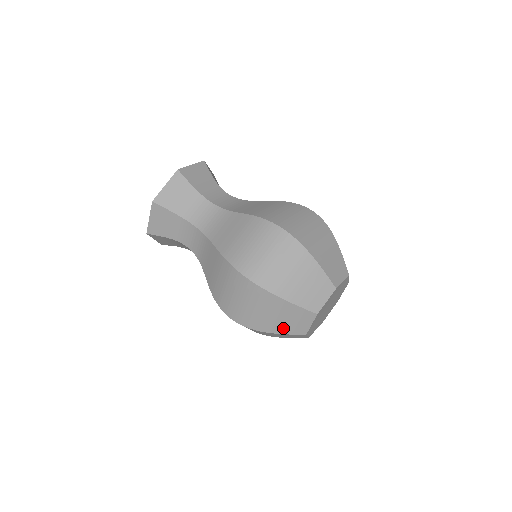
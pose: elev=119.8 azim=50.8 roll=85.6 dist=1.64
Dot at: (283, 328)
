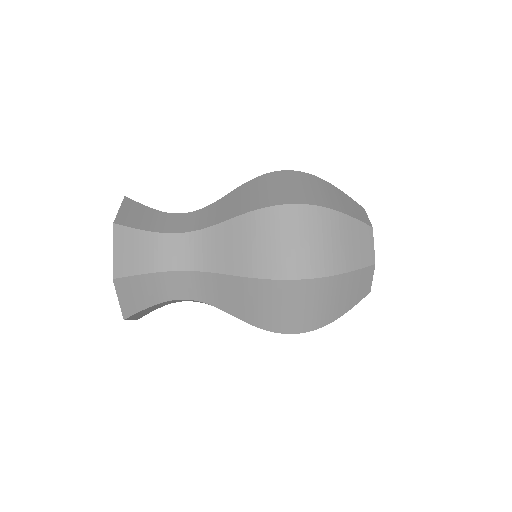
Dot at: (354, 259)
